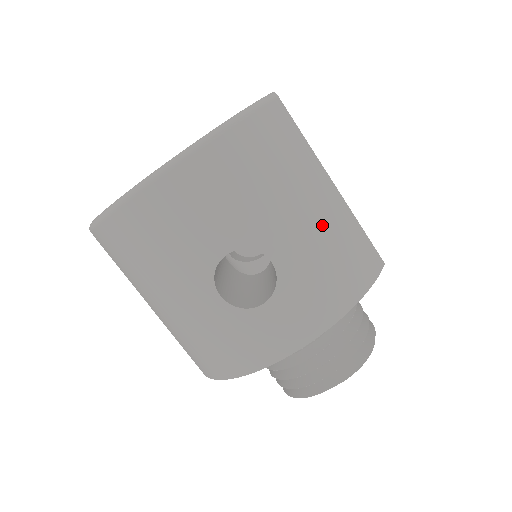
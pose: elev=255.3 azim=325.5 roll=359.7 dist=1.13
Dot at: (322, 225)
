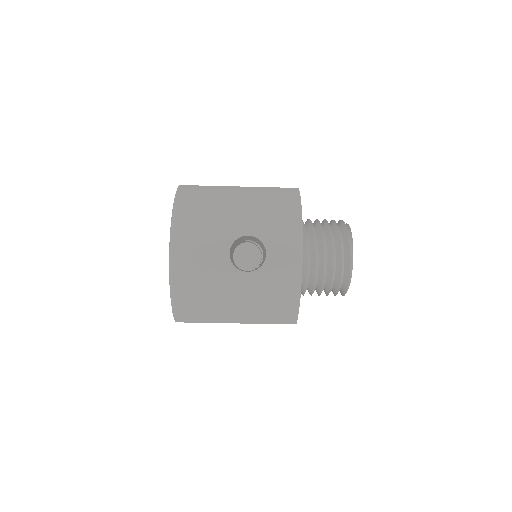
Dot at: (251, 203)
